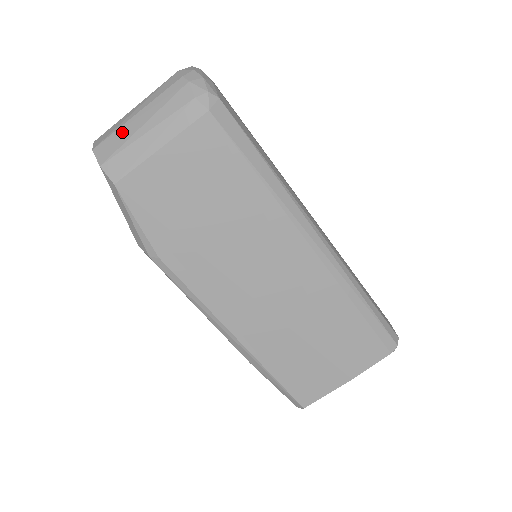
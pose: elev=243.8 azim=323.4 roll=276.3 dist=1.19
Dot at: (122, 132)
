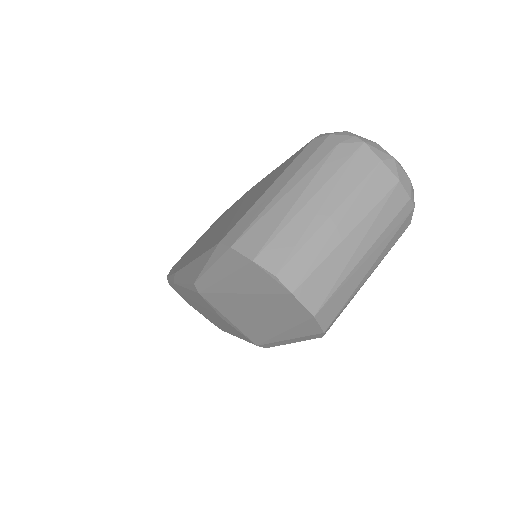
Dot at: (350, 283)
